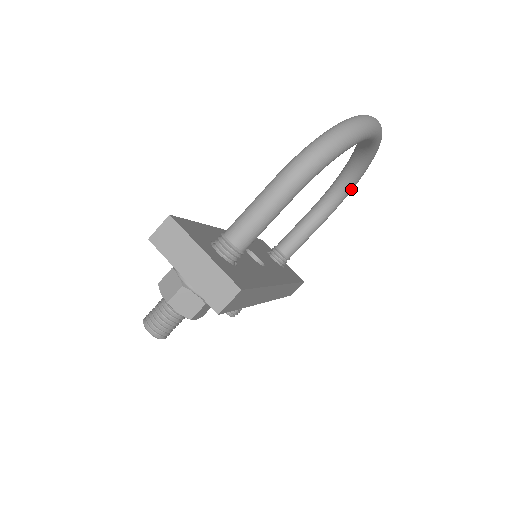
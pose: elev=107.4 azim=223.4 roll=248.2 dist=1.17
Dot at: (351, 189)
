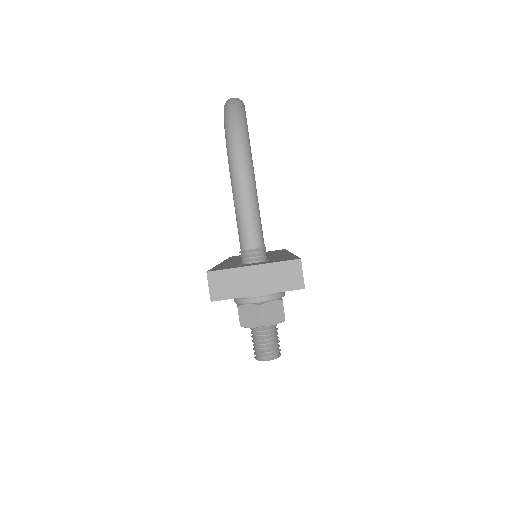
Dot at: occluded
